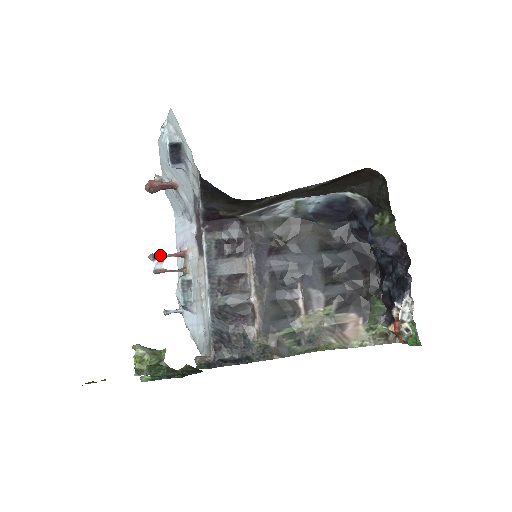
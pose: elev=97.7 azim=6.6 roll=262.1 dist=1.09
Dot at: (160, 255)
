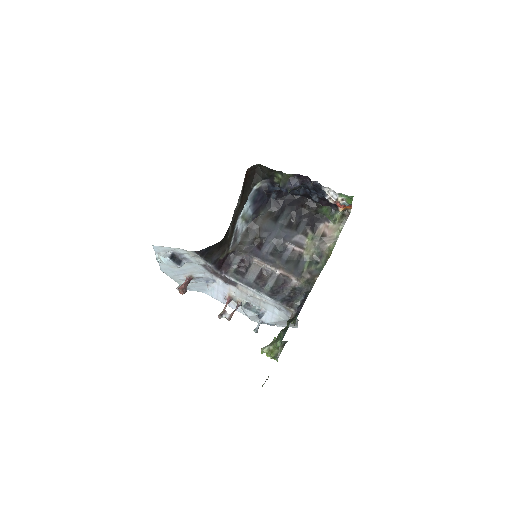
Dot at: (222, 312)
